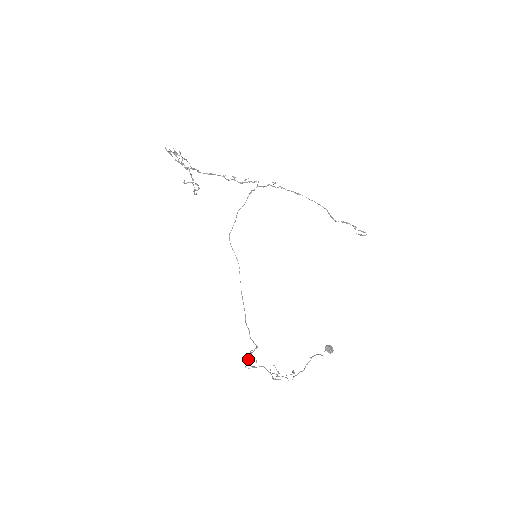
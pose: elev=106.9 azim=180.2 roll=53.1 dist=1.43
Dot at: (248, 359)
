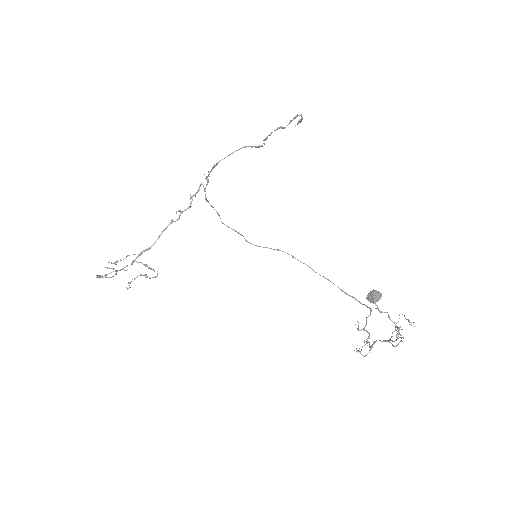
Dot at: (356, 348)
